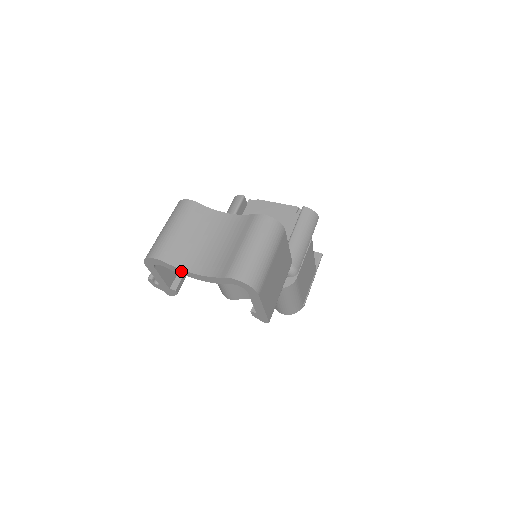
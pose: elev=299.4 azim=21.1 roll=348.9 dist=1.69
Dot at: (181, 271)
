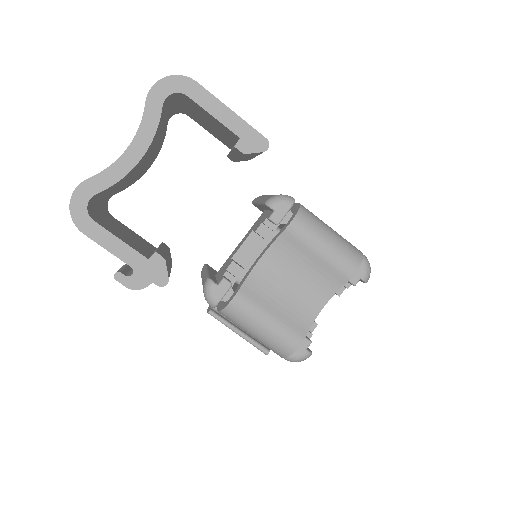
Dot at: (114, 172)
